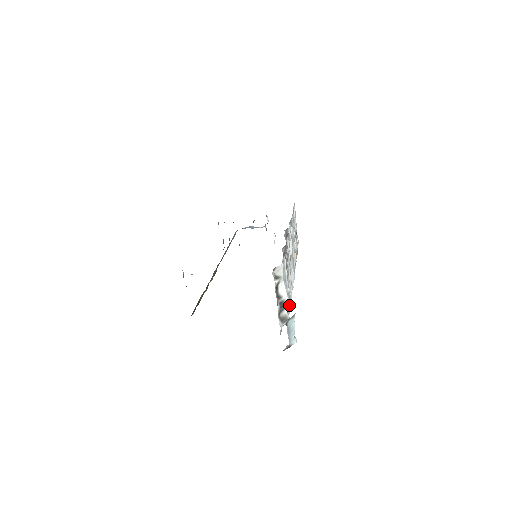
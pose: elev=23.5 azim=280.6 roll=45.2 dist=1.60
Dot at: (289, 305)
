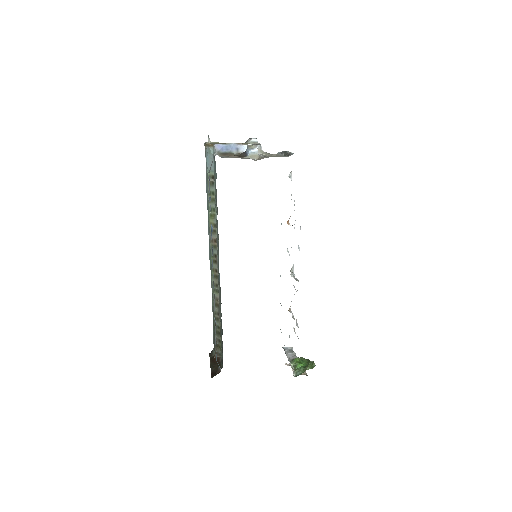
Dot at: occluded
